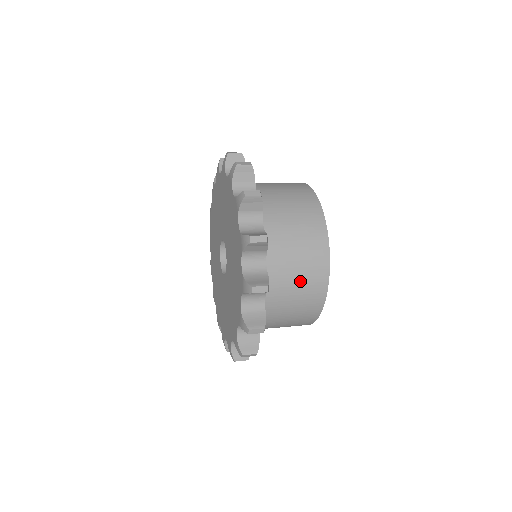
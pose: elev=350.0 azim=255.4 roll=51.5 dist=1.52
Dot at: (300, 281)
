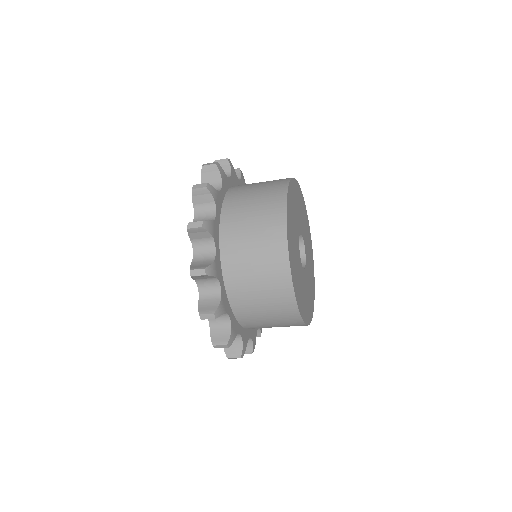
Dot at: (257, 207)
